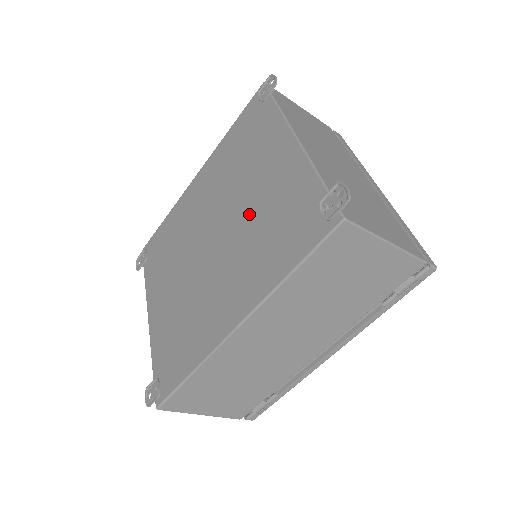
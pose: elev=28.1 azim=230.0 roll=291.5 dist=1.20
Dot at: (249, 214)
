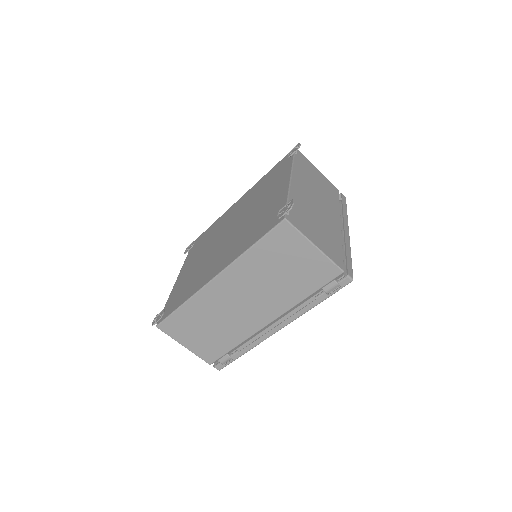
Dot at: (251, 218)
